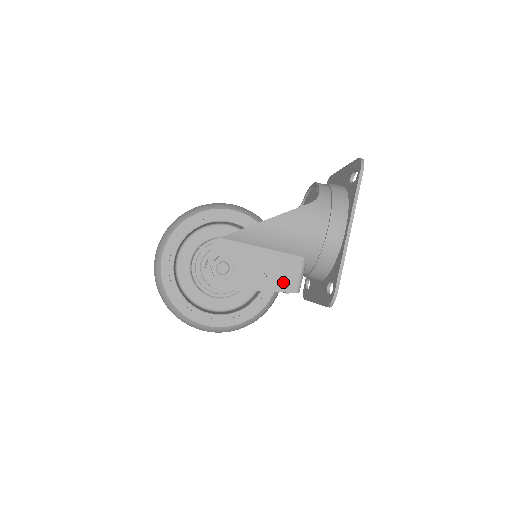
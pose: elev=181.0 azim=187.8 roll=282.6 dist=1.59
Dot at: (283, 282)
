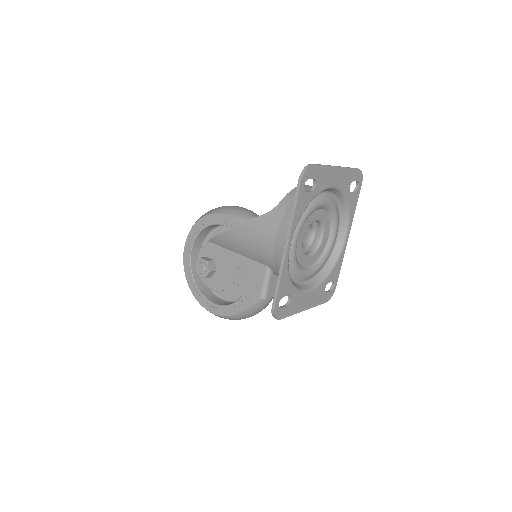
Dot at: (250, 287)
